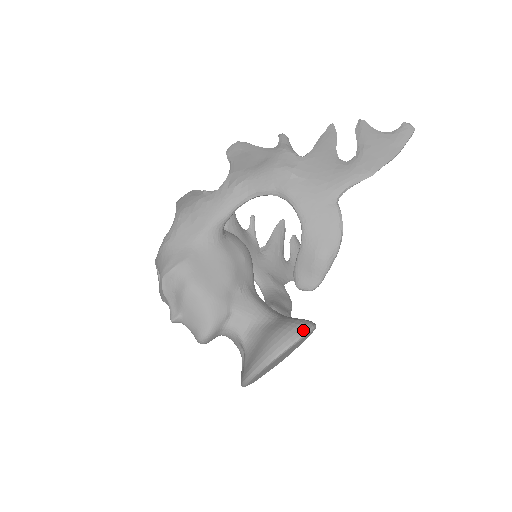
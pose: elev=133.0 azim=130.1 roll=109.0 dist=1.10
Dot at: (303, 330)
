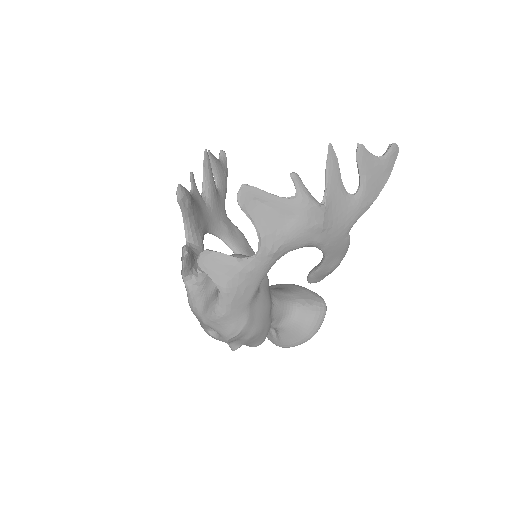
Dot at: (325, 313)
